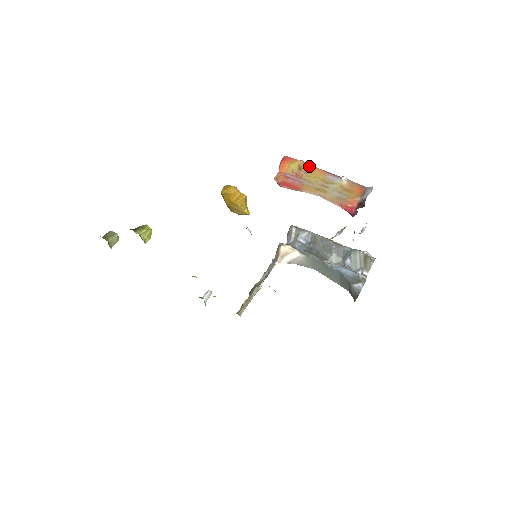
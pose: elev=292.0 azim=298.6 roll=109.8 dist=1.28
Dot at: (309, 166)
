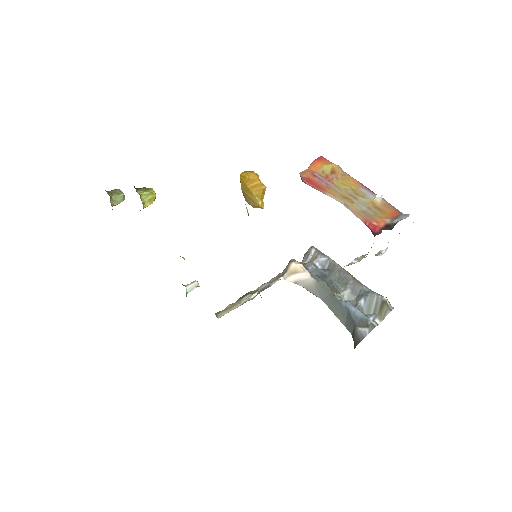
Dot at: (344, 173)
